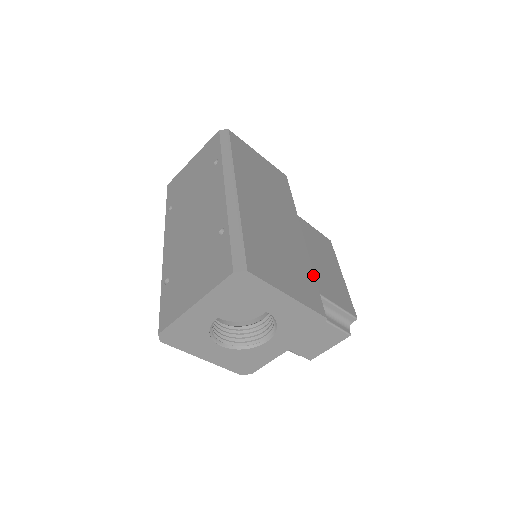
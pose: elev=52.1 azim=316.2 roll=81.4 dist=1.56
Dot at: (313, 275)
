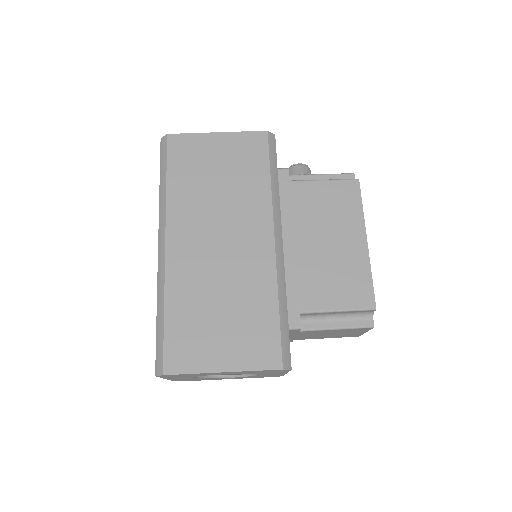
Dot at: (276, 307)
